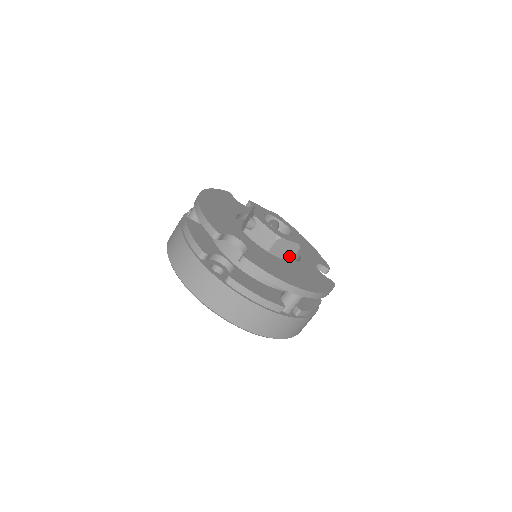
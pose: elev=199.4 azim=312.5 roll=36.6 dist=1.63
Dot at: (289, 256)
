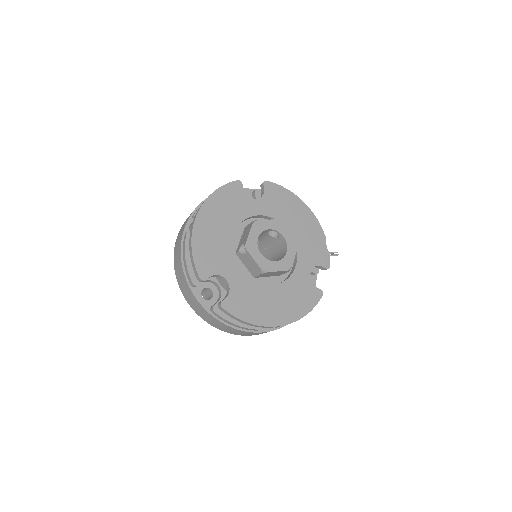
Dot at: (279, 274)
